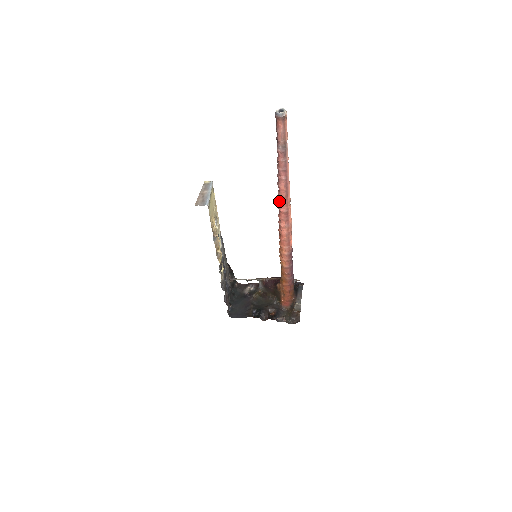
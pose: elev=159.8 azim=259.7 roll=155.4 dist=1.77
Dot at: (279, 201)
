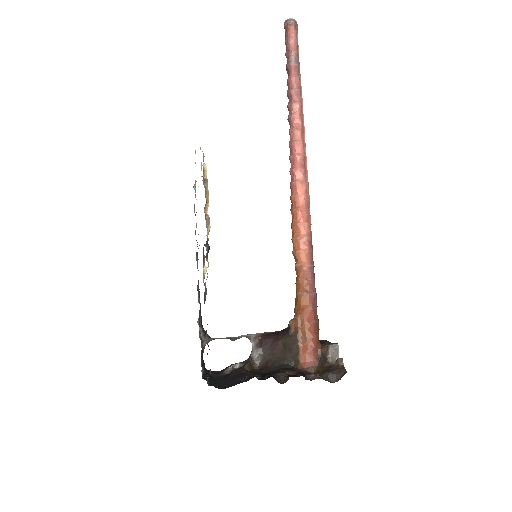
Dot at: (292, 141)
